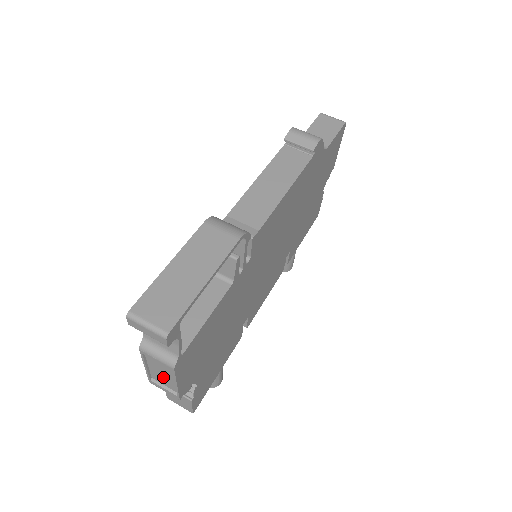
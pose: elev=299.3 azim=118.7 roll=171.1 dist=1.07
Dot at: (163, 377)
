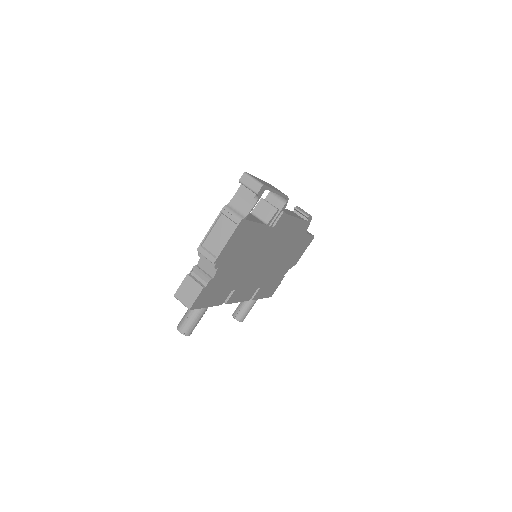
Dot at: (217, 240)
